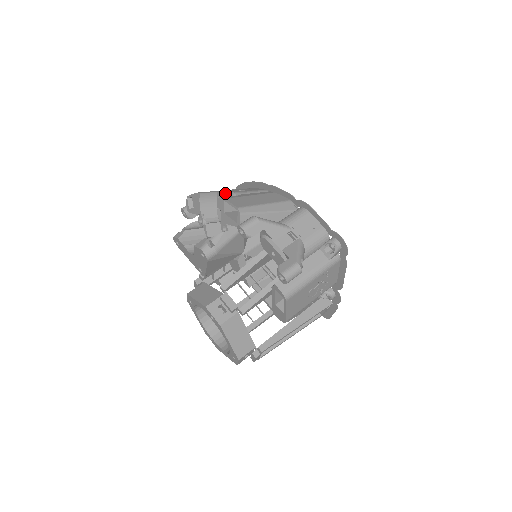
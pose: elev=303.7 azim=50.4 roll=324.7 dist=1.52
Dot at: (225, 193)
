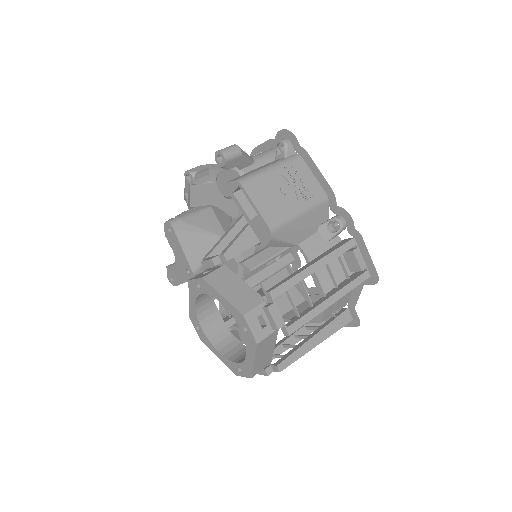
Dot at: occluded
